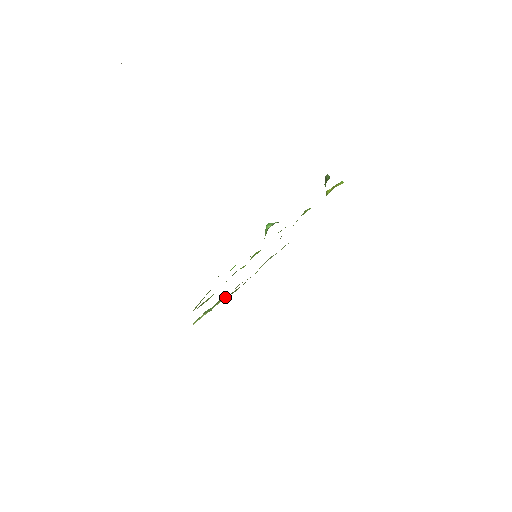
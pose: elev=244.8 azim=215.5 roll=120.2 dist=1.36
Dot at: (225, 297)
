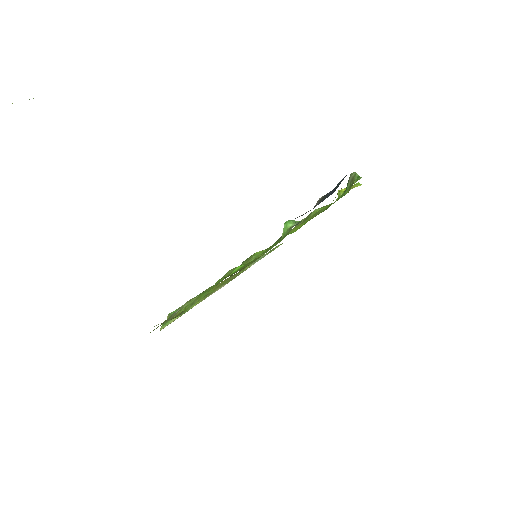
Dot at: (202, 299)
